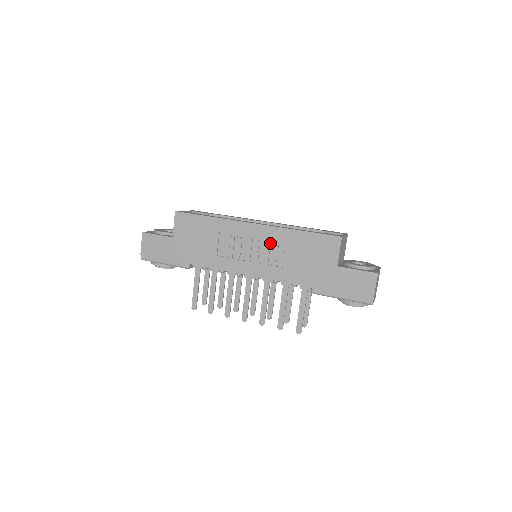
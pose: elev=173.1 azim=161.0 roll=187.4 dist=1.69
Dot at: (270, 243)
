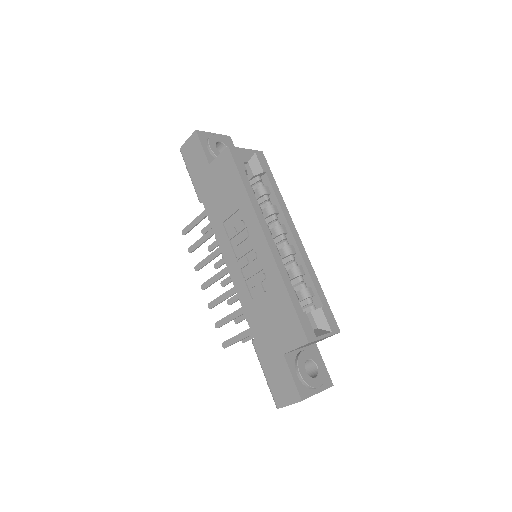
Dot at: (261, 269)
